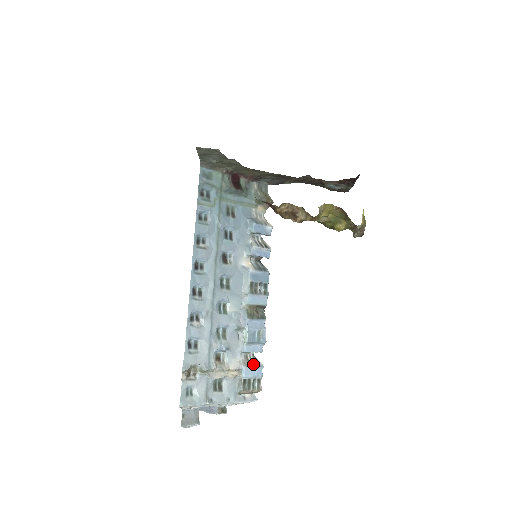
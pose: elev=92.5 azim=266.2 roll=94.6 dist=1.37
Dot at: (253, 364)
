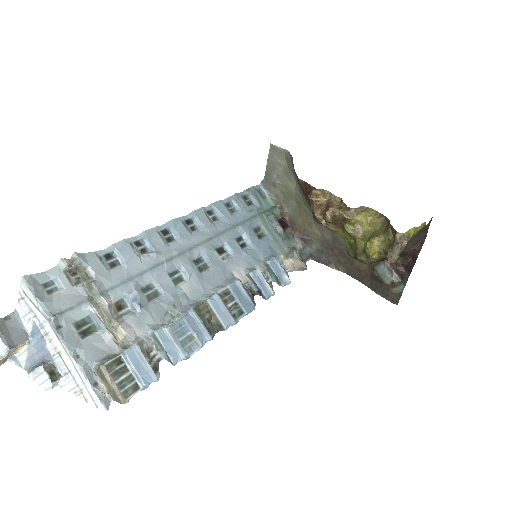
Dot at: (150, 360)
